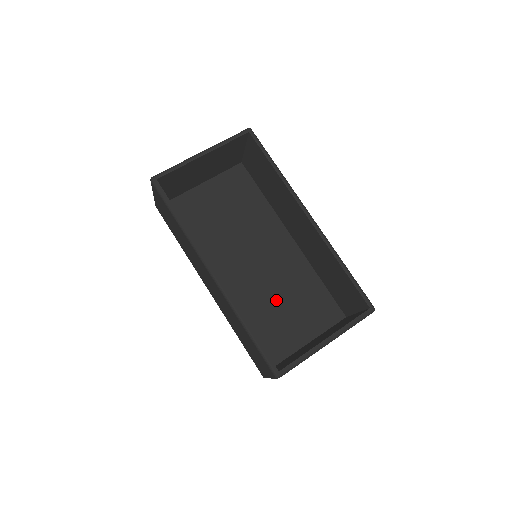
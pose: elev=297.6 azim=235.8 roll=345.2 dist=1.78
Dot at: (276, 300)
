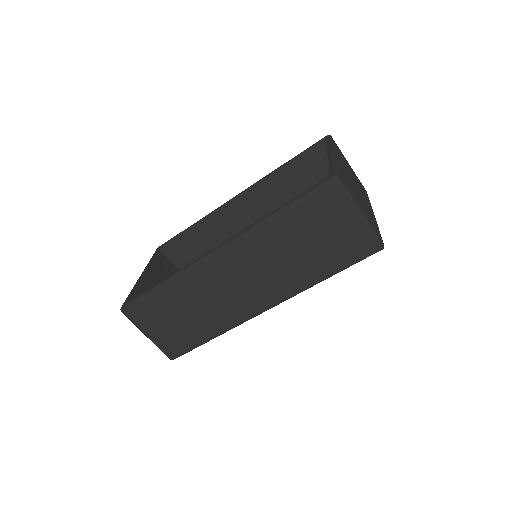
Dot at: occluded
